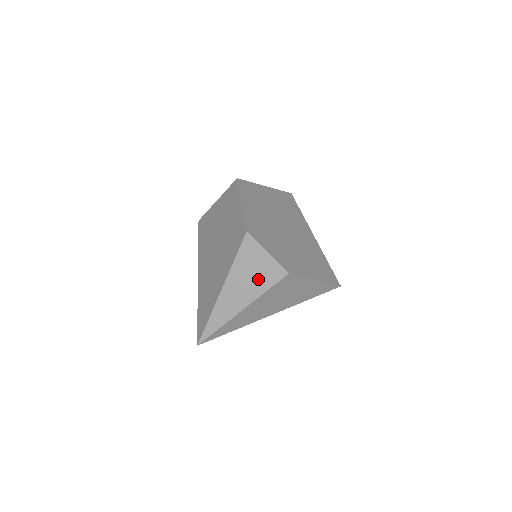
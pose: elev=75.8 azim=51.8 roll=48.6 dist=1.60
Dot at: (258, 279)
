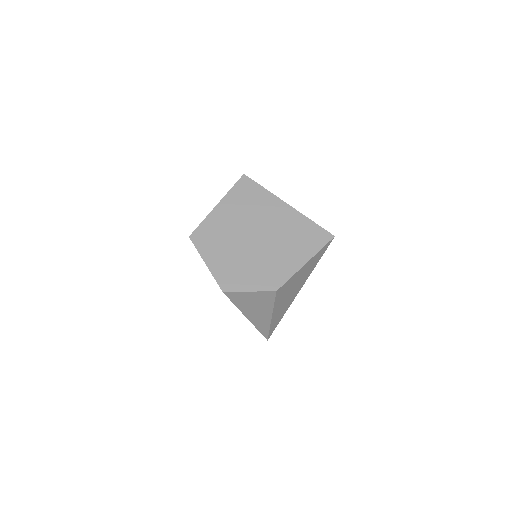
Dot at: (261, 303)
